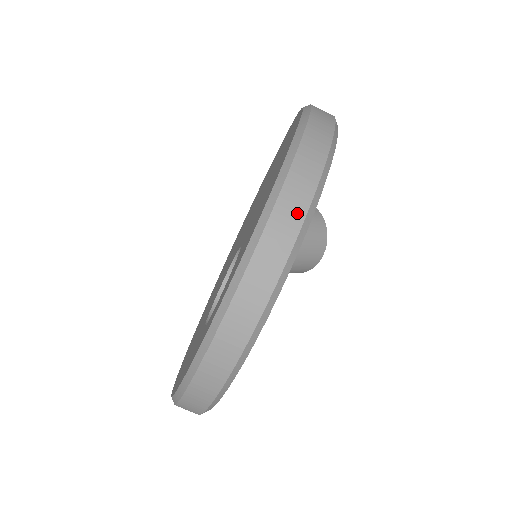
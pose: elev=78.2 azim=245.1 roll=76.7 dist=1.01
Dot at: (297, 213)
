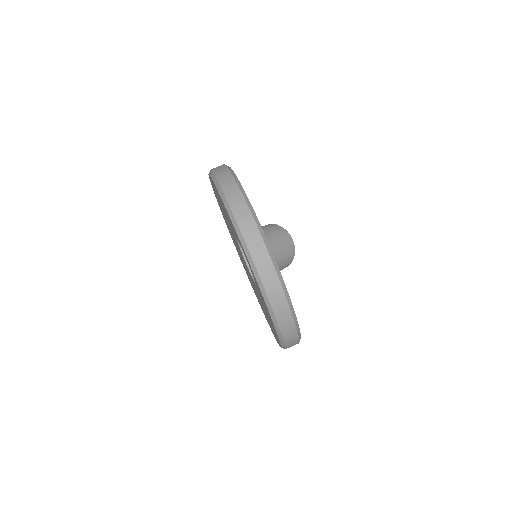
Dot at: (234, 188)
